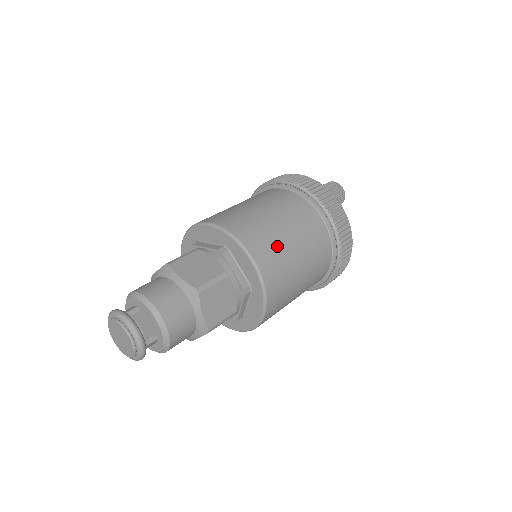
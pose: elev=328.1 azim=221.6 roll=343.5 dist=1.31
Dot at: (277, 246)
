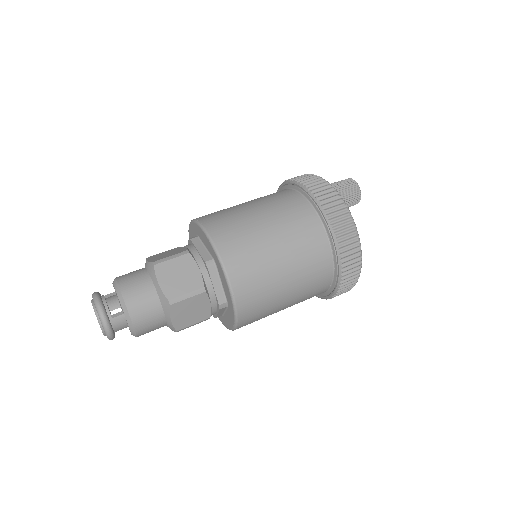
Dot at: (237, 219)
